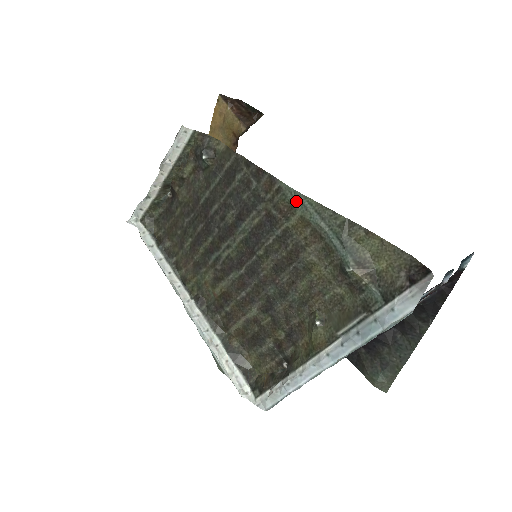
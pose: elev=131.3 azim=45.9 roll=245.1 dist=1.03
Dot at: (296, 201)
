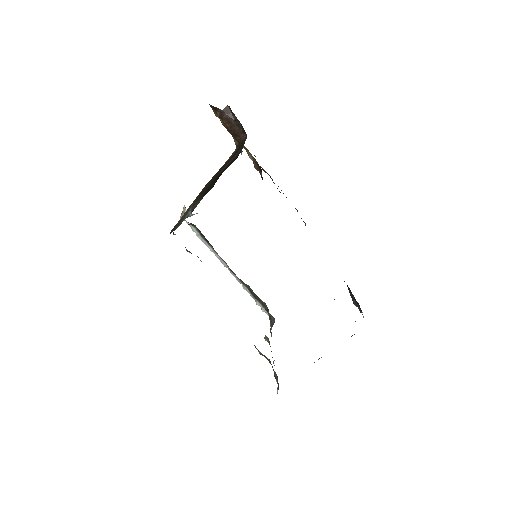
Dot at: occluded
